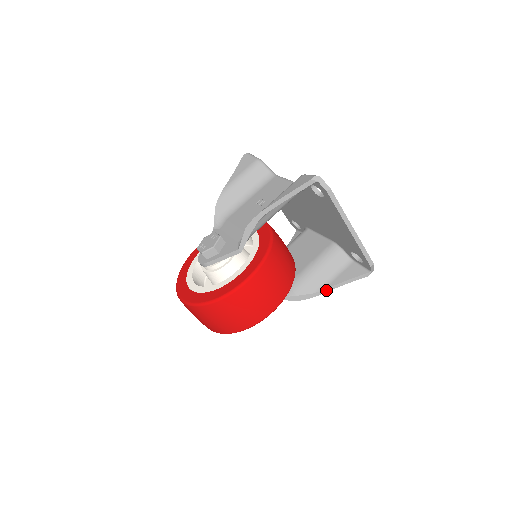
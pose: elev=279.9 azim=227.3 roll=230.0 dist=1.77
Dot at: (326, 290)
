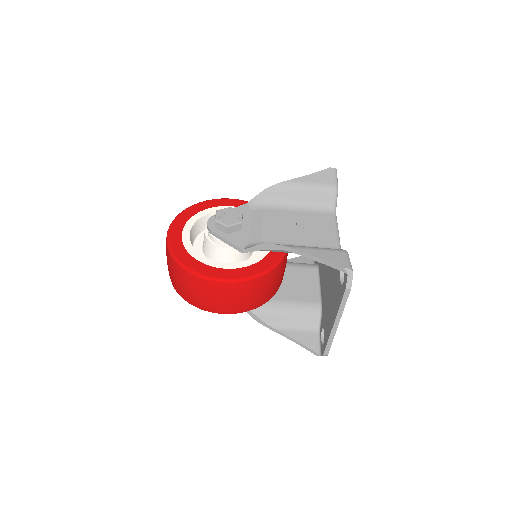
Dot at: (278, 331)
